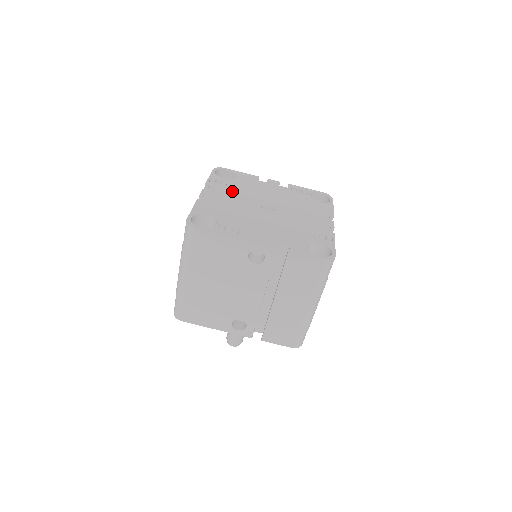
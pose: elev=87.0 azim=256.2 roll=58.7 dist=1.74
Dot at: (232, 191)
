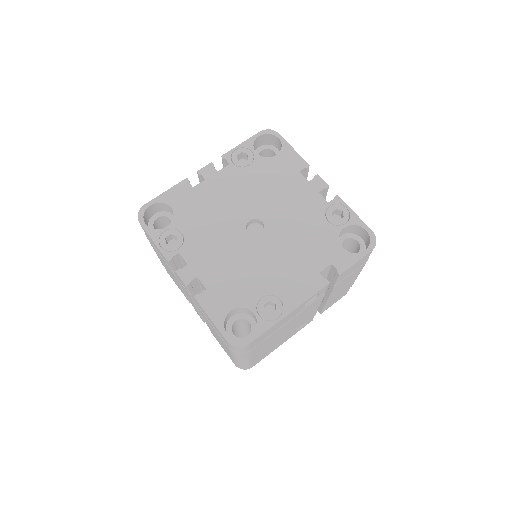
Dot at: (200, 240)
